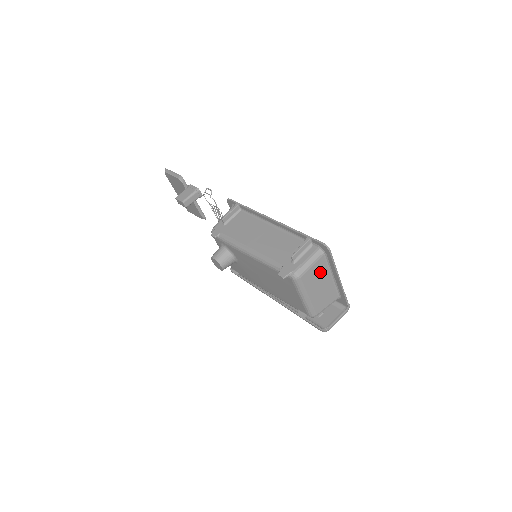
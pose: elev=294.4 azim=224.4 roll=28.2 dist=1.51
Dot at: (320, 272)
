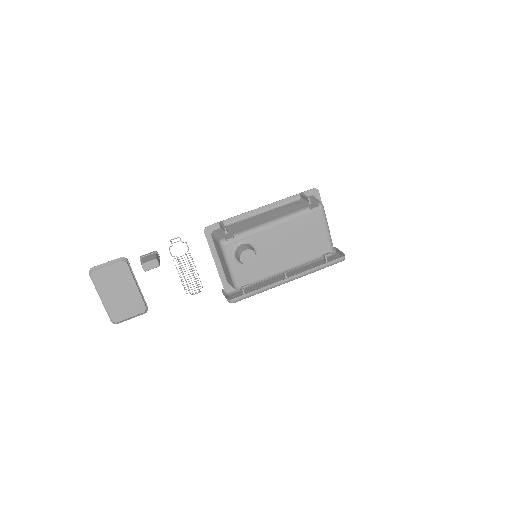
Dot at: occluded
